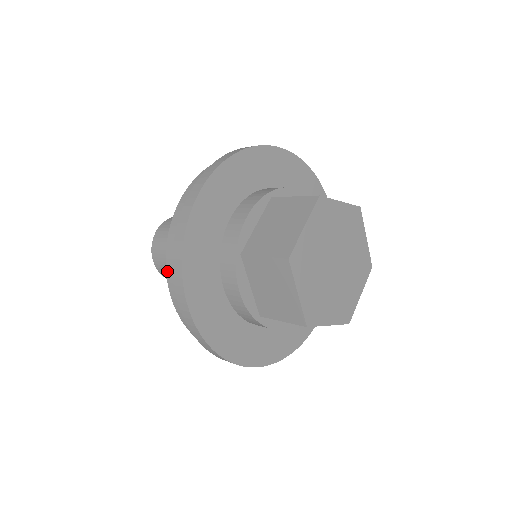
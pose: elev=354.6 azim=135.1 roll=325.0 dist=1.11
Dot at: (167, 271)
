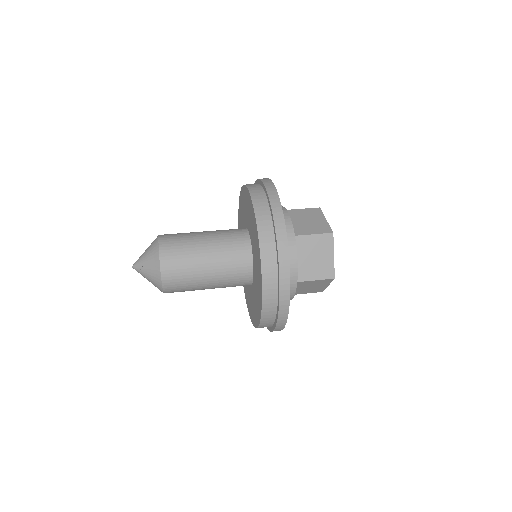
Dot at: (262, 317)
